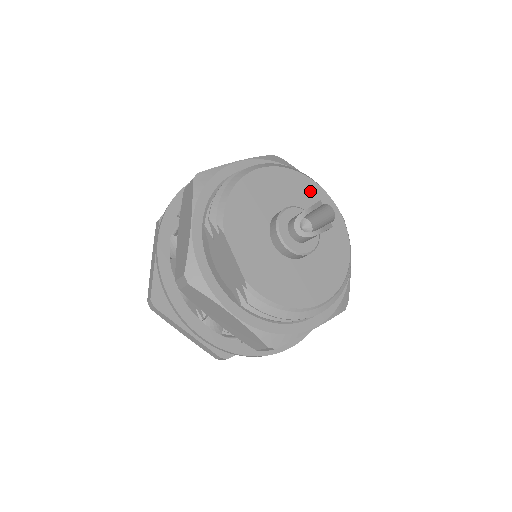
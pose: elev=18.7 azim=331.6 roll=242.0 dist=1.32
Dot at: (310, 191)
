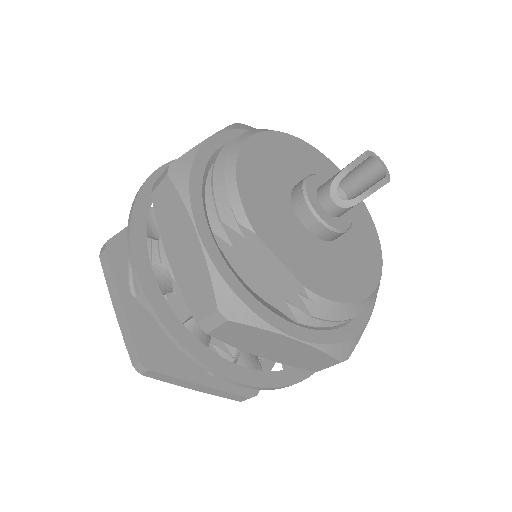
Dot at: (307, 154)
